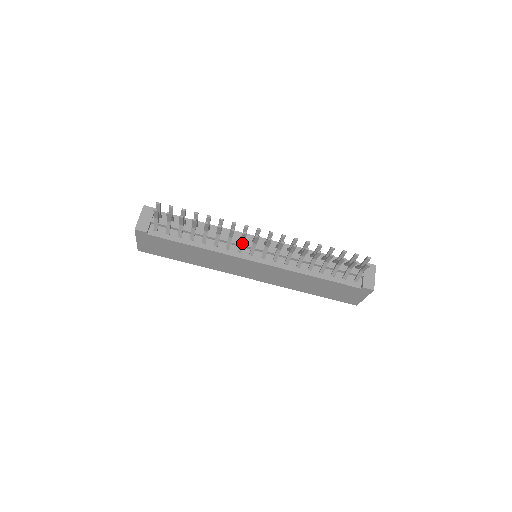
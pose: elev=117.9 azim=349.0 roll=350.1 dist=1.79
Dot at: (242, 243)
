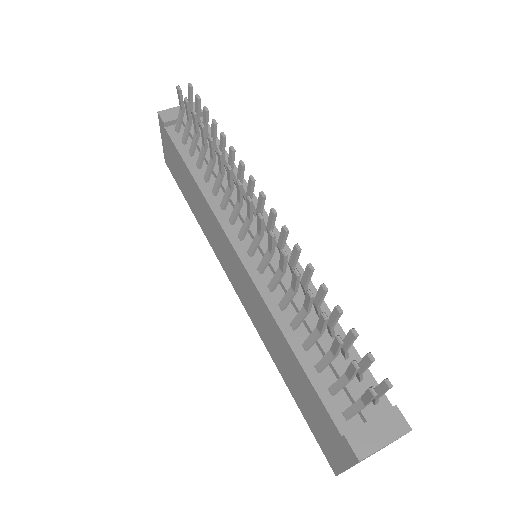
Dot at: (237, 207)
